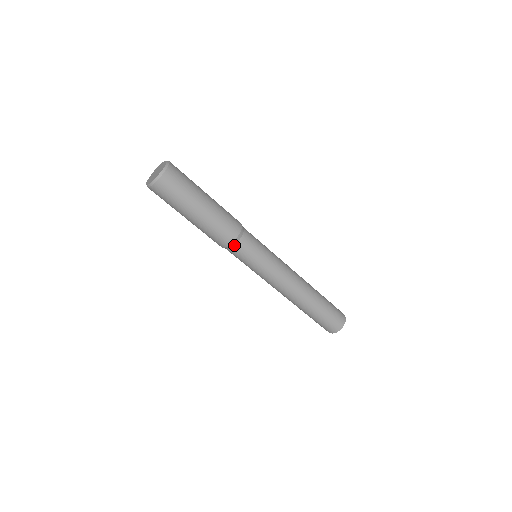
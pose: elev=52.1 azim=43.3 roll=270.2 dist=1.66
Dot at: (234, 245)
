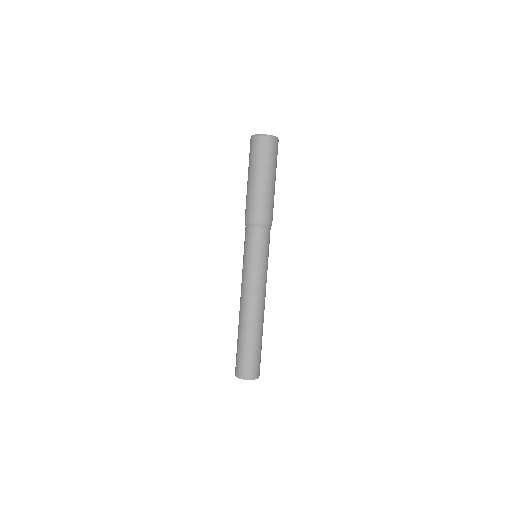
Dot at: (253, 227)
